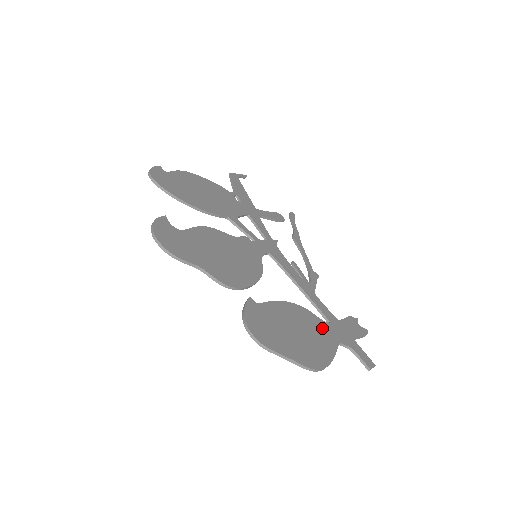
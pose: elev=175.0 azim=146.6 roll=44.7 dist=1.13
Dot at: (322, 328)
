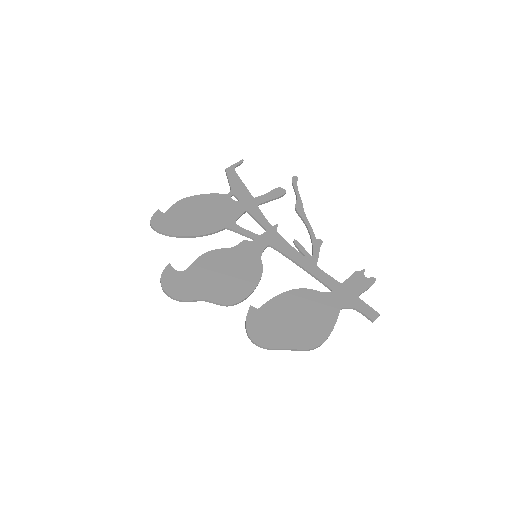
Dot at: (323, 301)
